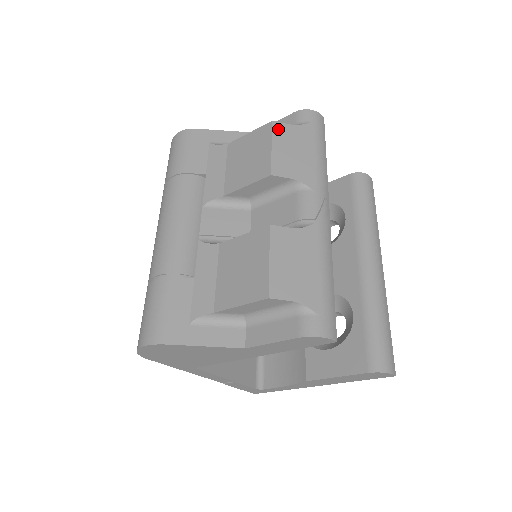
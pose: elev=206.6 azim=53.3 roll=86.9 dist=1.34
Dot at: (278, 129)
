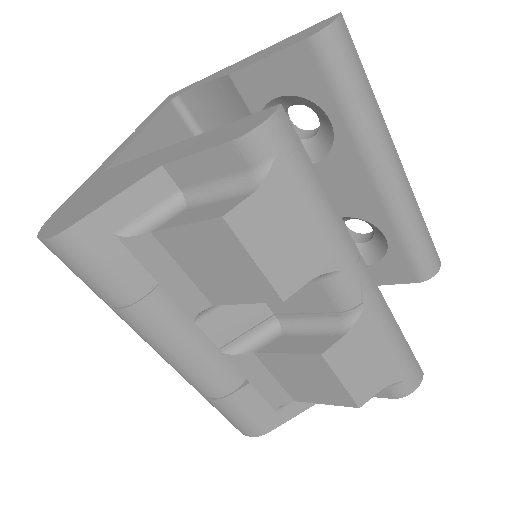
Dot at: (241, 223)
